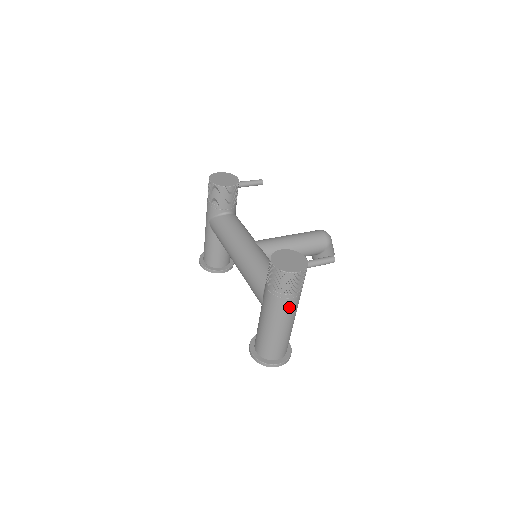
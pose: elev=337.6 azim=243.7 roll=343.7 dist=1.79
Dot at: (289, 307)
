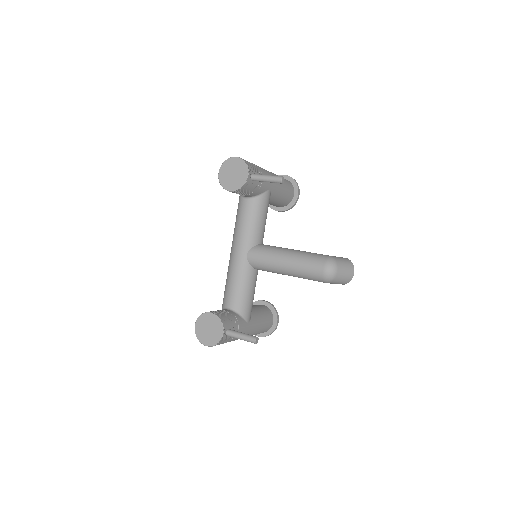
Dot at: occluded
